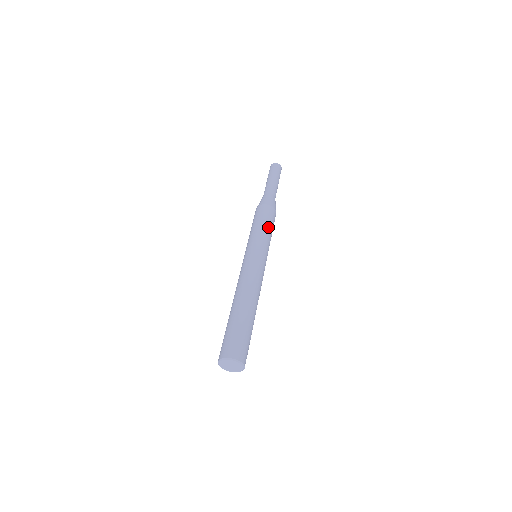
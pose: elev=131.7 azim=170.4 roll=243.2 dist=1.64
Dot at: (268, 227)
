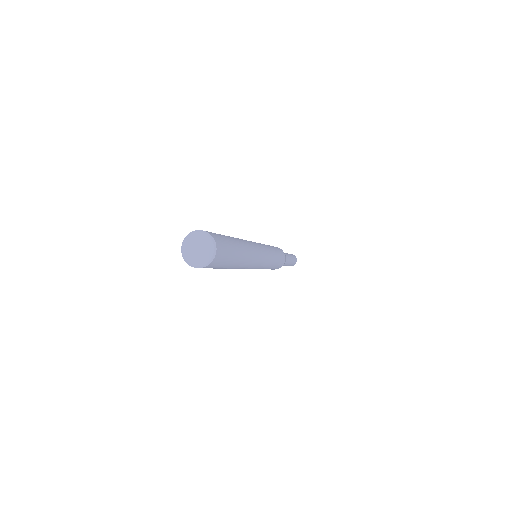
Dot at: (278, 258)
